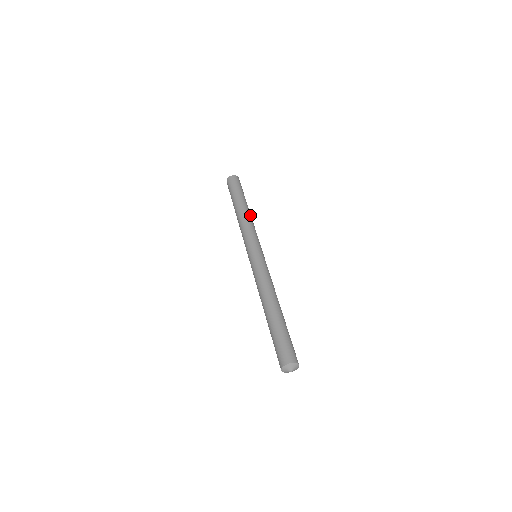
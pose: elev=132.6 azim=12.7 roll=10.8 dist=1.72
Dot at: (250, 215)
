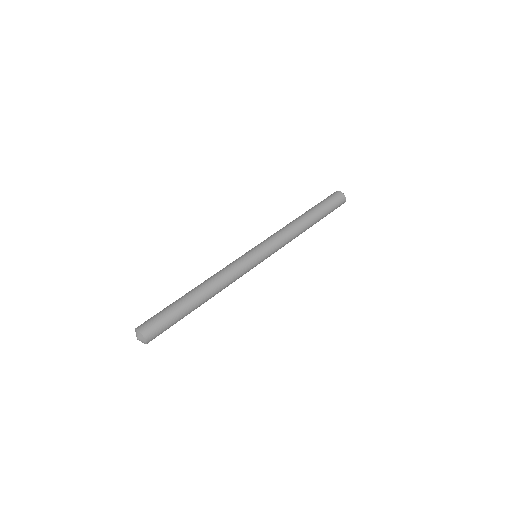
Dot at: (302, 230)
